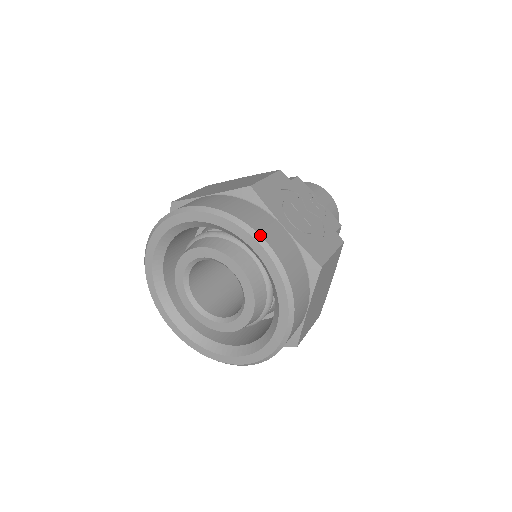
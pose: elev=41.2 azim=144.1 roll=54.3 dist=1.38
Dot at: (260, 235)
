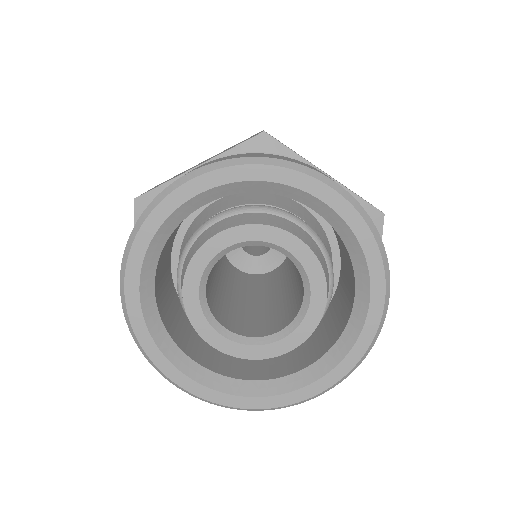
Dot at: occluded
